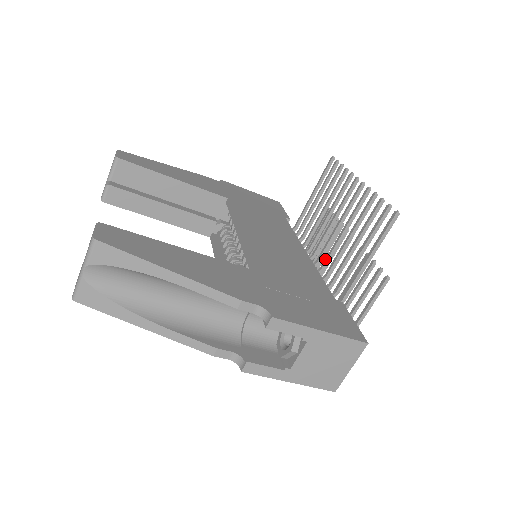
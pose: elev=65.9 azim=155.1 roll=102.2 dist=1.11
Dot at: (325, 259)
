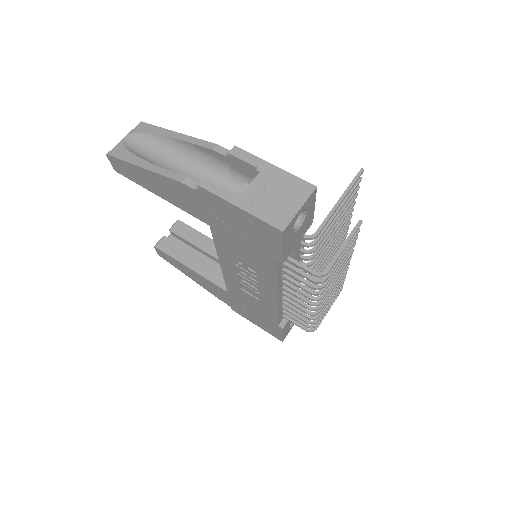
Dot at: occluded
